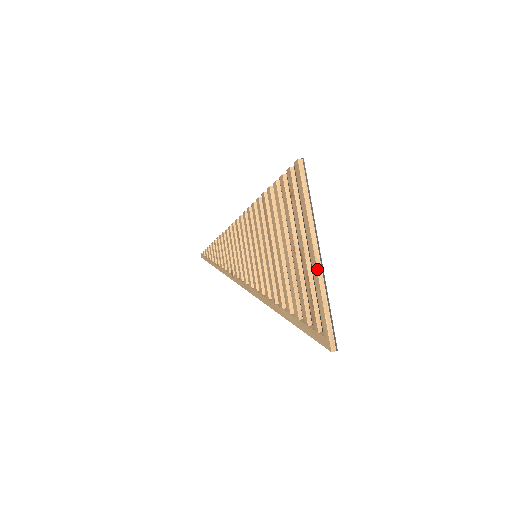
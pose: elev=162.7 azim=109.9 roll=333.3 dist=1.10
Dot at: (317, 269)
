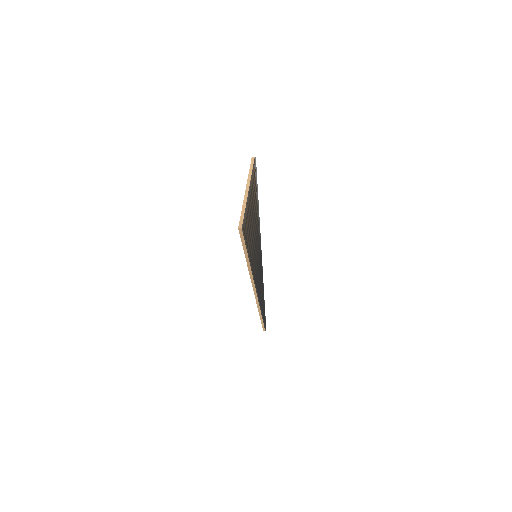
Dot at: (245, 195)
